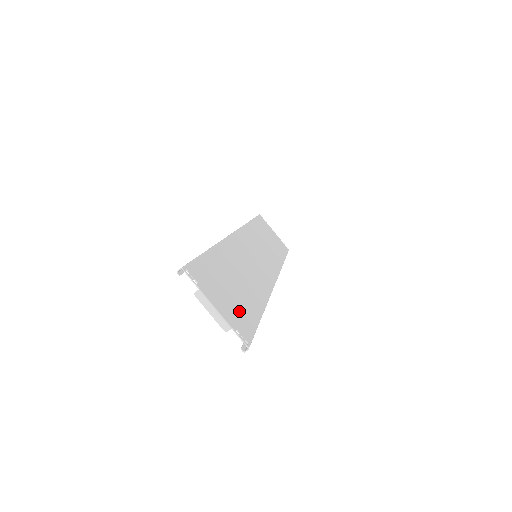
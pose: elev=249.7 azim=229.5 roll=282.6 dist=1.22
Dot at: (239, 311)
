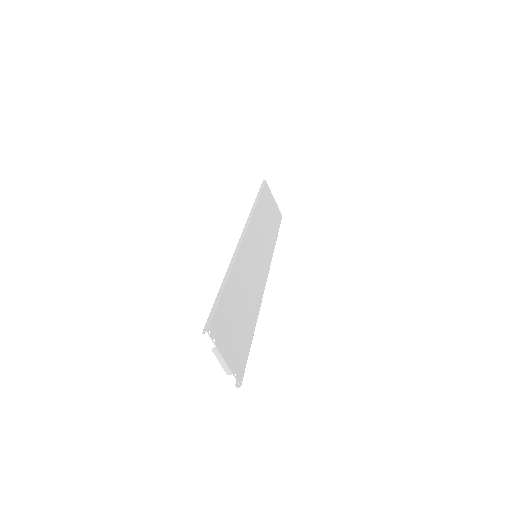
Dot at: (238, 348)
